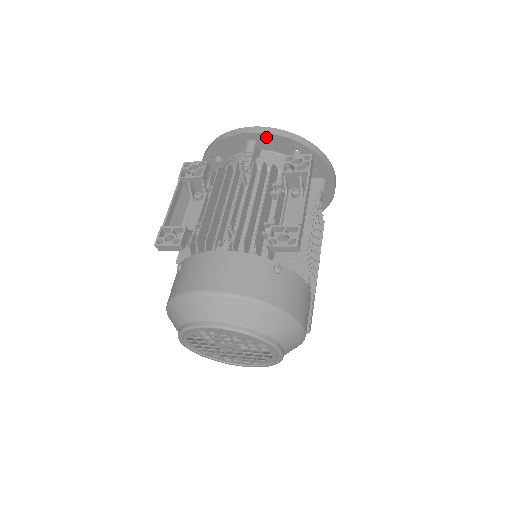
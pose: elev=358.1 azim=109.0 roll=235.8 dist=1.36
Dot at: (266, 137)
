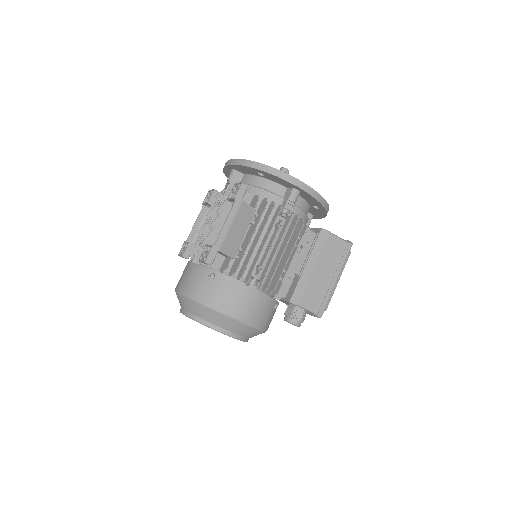
Dot at: (236, 167)
